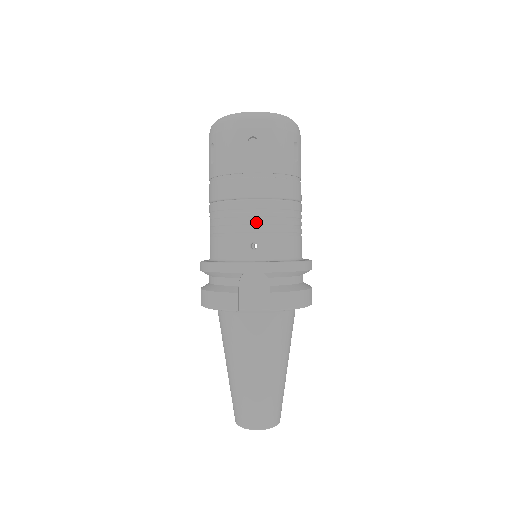
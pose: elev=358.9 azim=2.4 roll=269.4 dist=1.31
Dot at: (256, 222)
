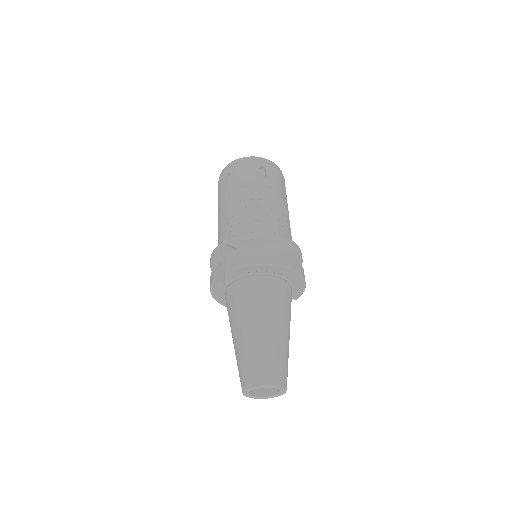
Dot at: (230, 219)
